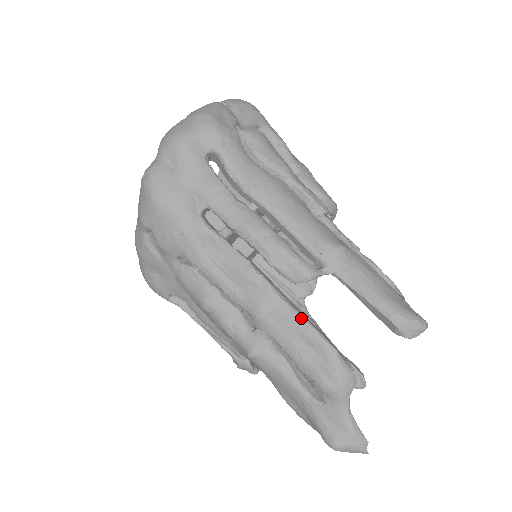
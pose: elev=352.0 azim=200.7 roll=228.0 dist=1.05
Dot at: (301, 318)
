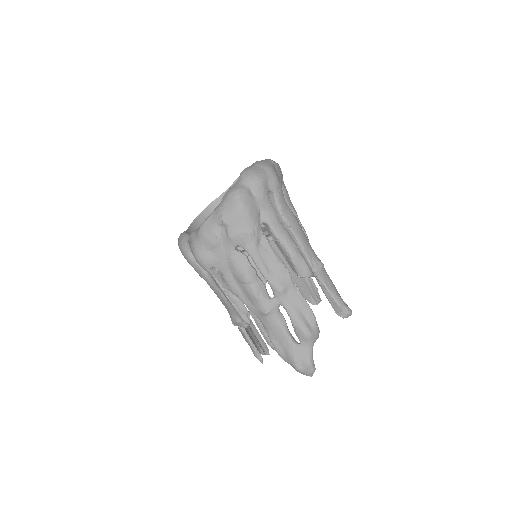
Dot at: (302, 296)
